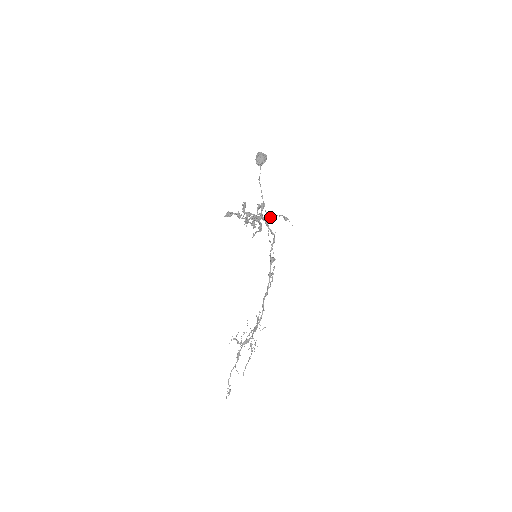
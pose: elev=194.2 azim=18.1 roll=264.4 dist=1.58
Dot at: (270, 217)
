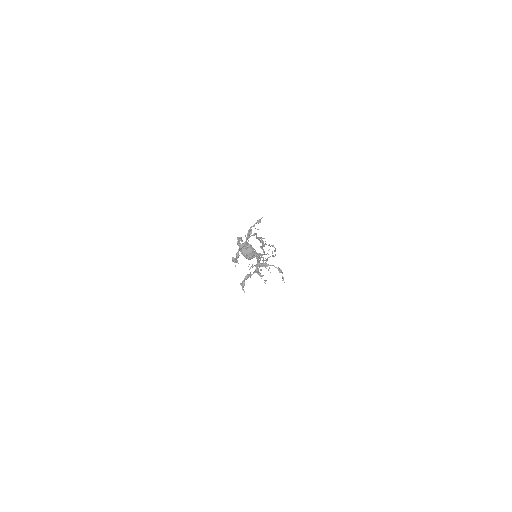
Dot at: (249, 235)
